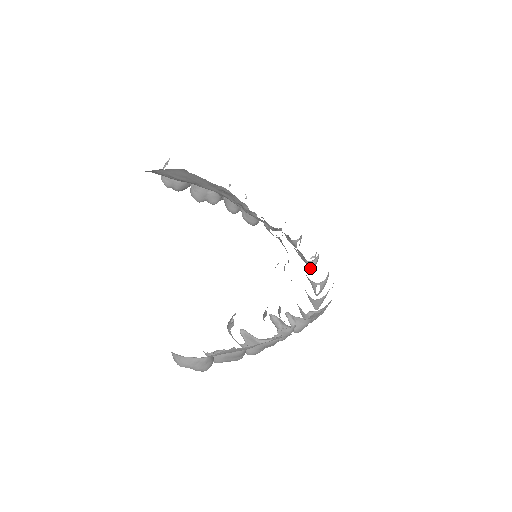
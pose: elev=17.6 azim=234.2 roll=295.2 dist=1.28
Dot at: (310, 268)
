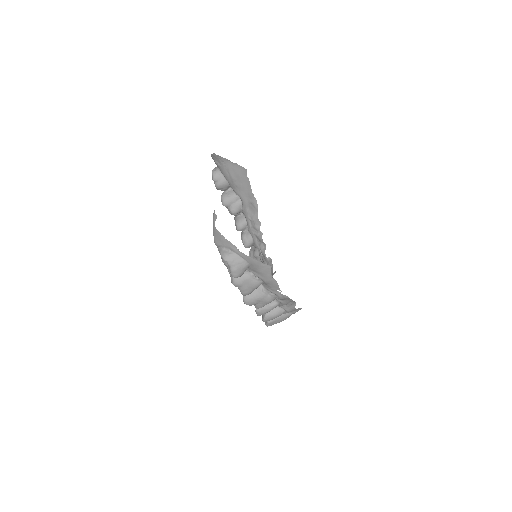
Dot at: occluded
